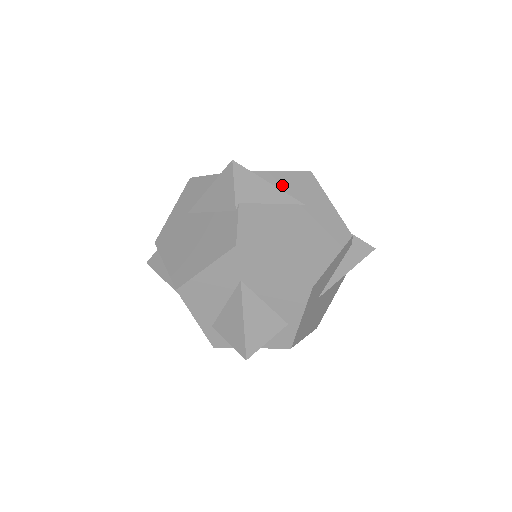
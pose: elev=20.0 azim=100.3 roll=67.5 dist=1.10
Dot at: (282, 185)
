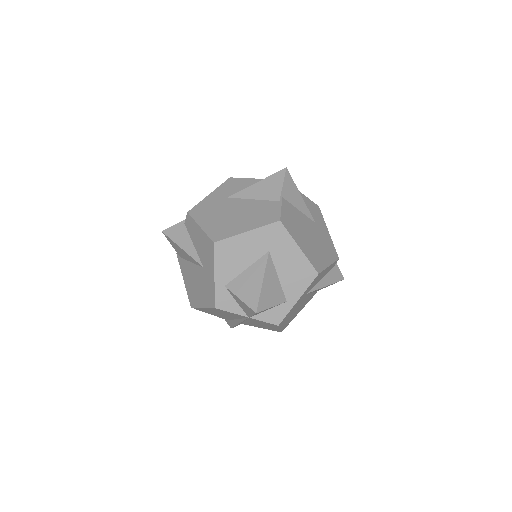
Dot at: occluded
